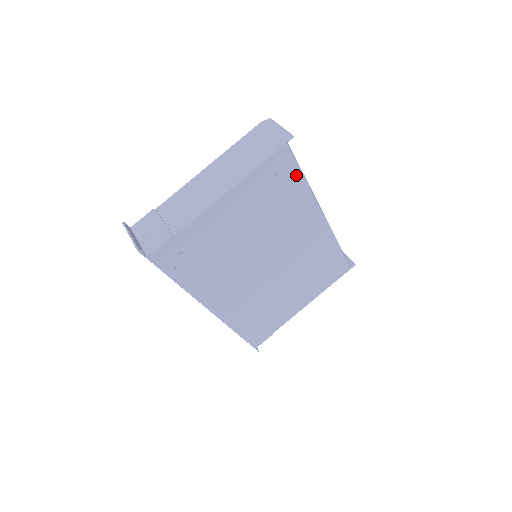
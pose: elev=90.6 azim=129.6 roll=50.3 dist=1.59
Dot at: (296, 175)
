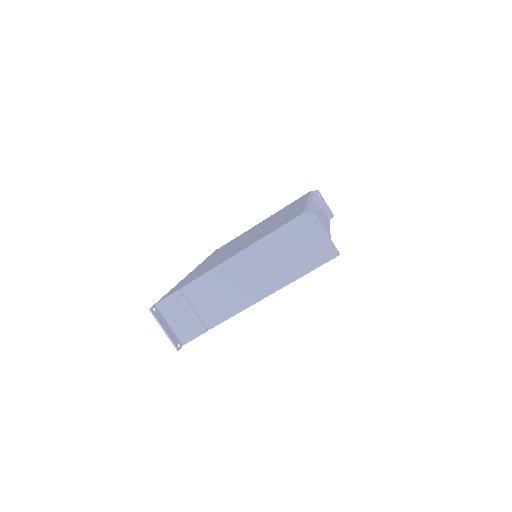
Dot at: occluded
